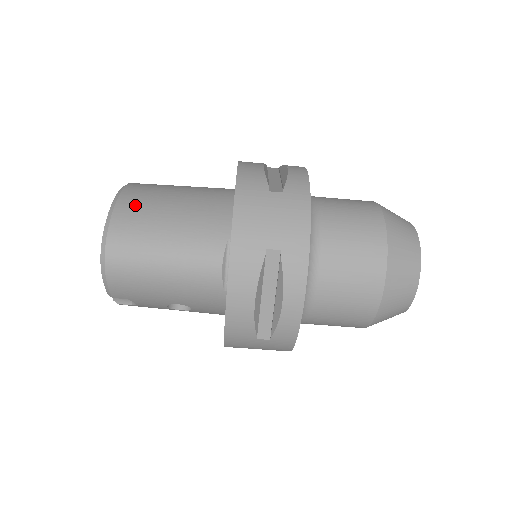
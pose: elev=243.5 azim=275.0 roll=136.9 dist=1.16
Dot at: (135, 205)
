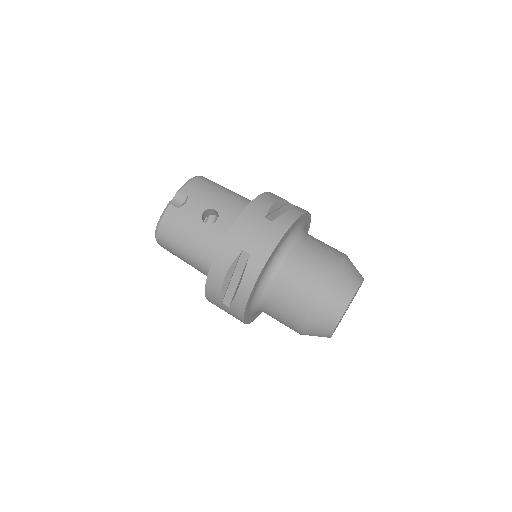
Dot at: occluded
